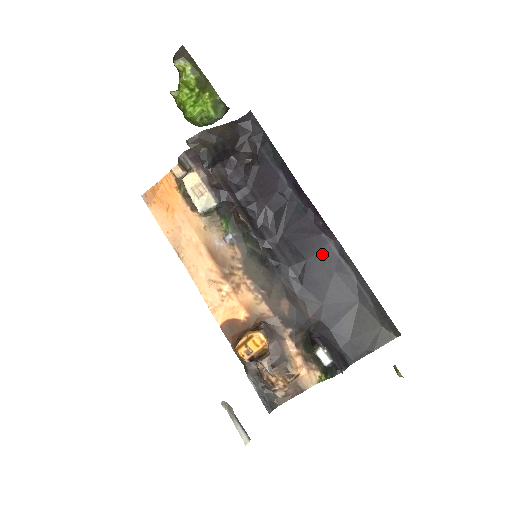
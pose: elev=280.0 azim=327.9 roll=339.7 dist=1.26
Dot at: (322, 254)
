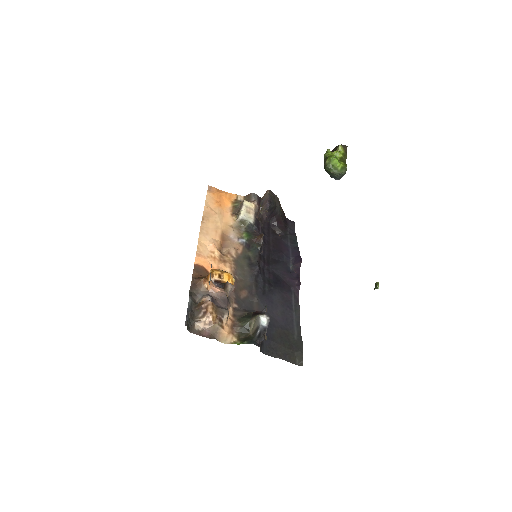
Dot at: (285, 294)
